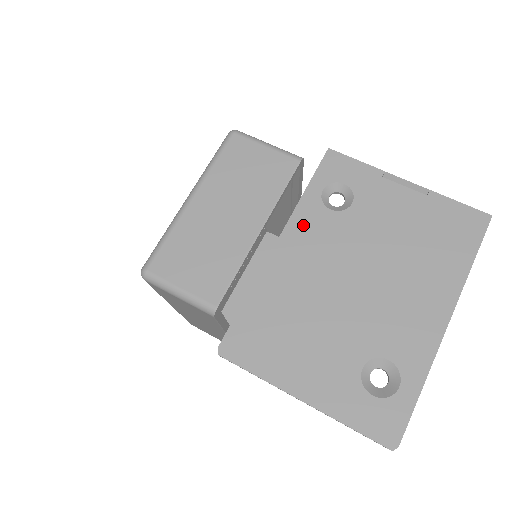
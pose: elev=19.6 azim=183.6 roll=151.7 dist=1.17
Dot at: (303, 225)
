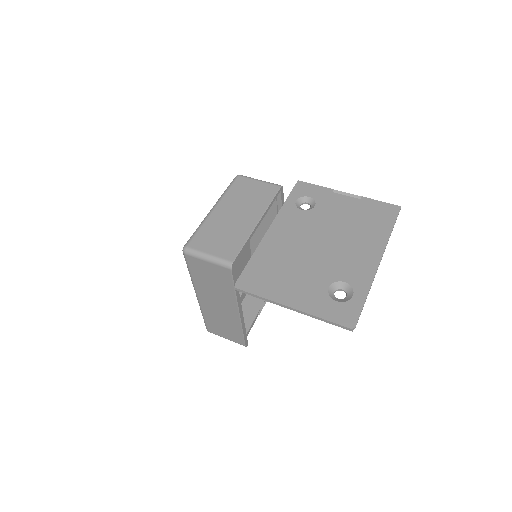
Dot at: (285, 218)
